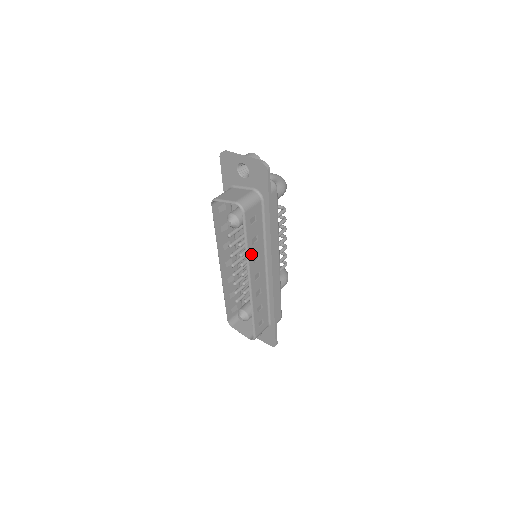
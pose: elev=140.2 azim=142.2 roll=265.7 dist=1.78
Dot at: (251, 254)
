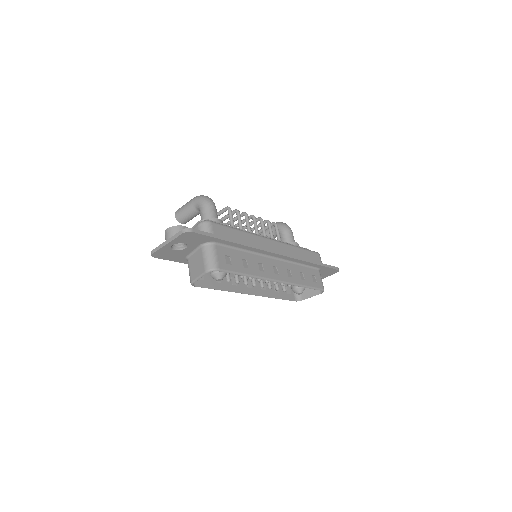
Dot at: (255, 272)
